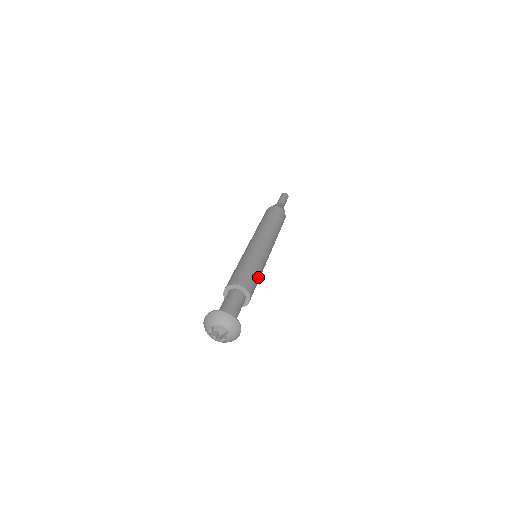
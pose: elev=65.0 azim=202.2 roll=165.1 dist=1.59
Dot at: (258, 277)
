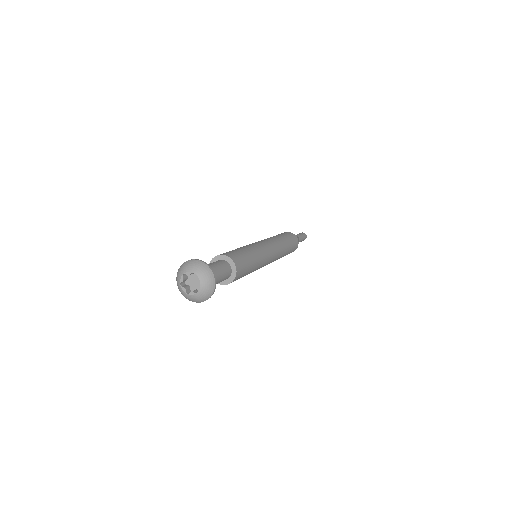
Dot at: (251, 265)
